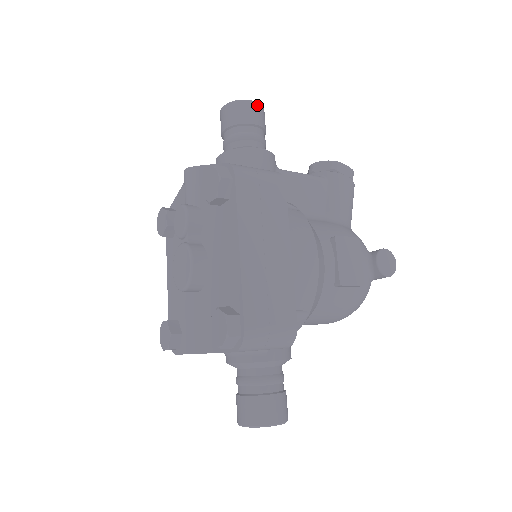
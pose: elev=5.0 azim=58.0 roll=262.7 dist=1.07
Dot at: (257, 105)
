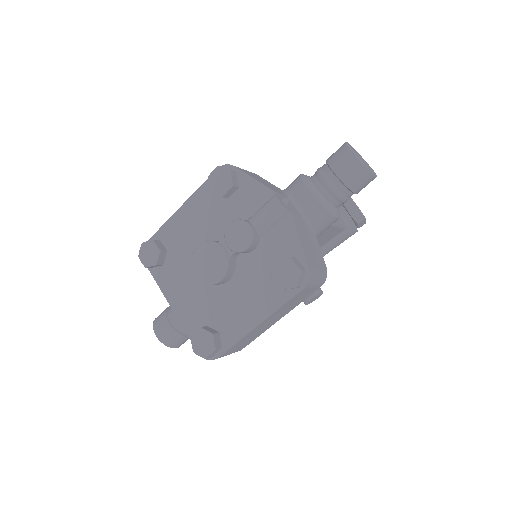
Dot at: occluded
